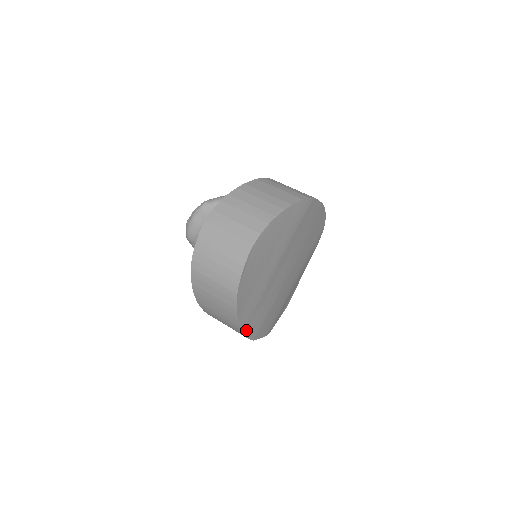
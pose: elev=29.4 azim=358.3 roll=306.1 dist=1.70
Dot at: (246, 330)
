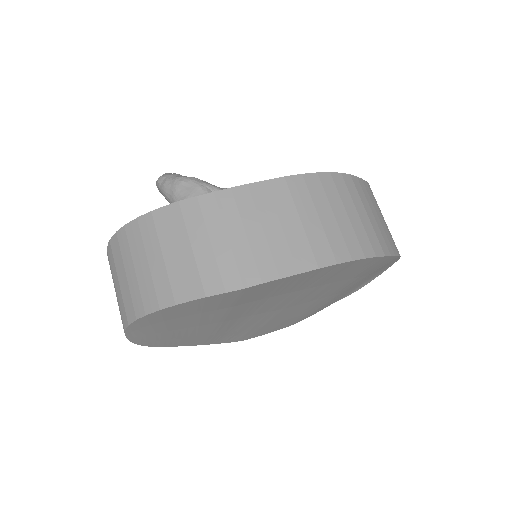
Dot at: (215, 342)
